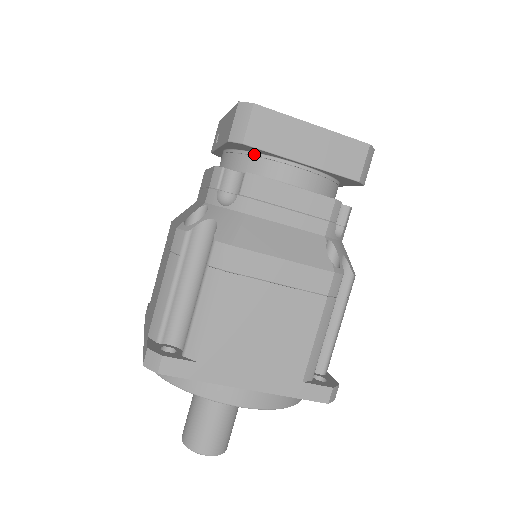
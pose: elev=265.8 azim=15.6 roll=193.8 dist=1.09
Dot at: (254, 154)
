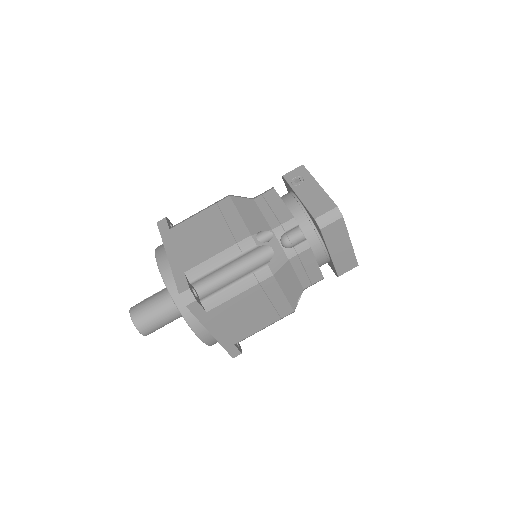
Dot at: (315, 228)
